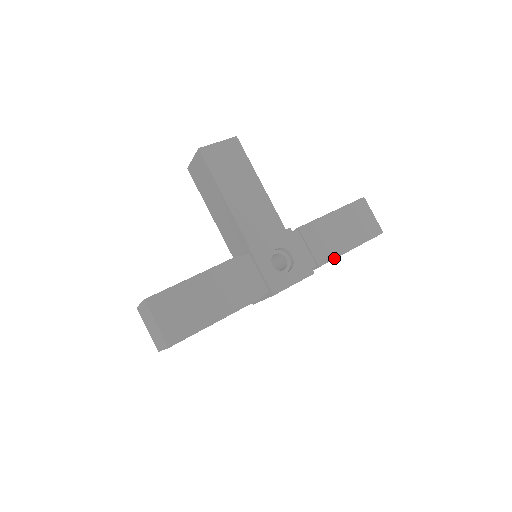
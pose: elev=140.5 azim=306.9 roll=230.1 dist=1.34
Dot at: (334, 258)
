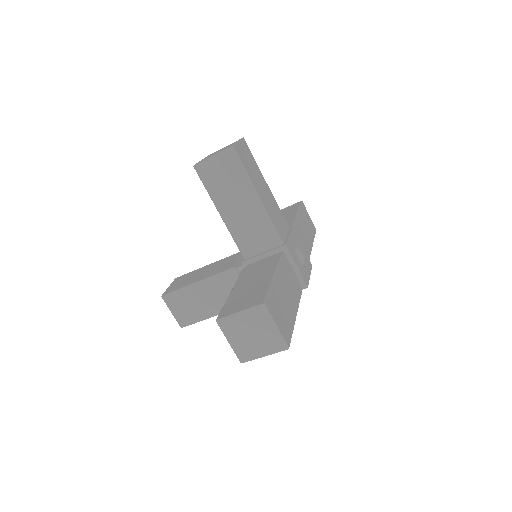
Dot at: occluded
